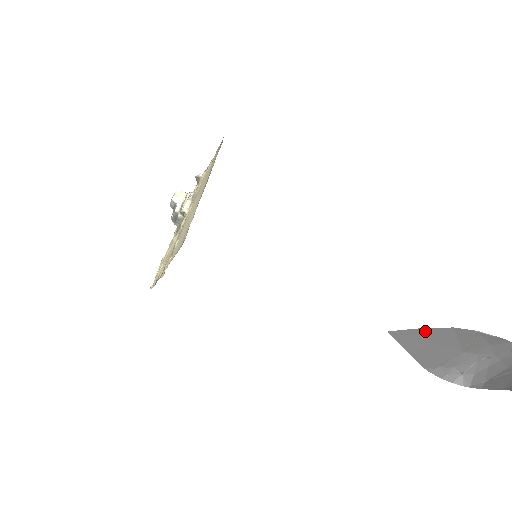
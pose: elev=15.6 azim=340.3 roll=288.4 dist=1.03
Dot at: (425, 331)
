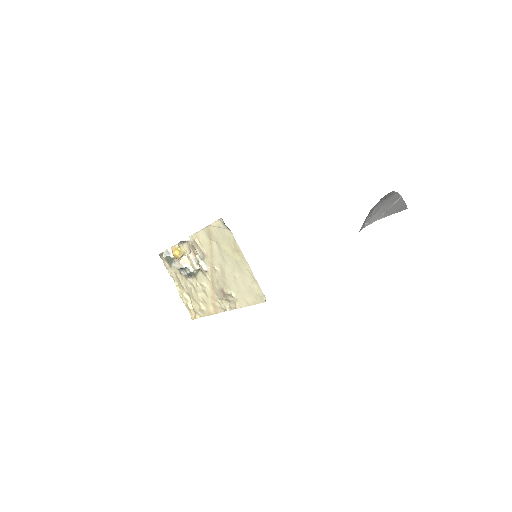
Dot at: occluded
